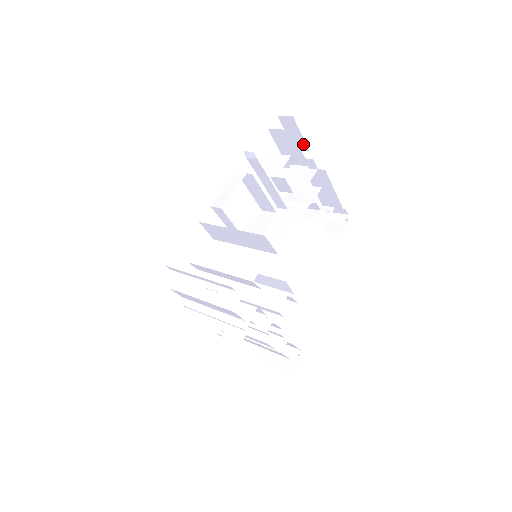
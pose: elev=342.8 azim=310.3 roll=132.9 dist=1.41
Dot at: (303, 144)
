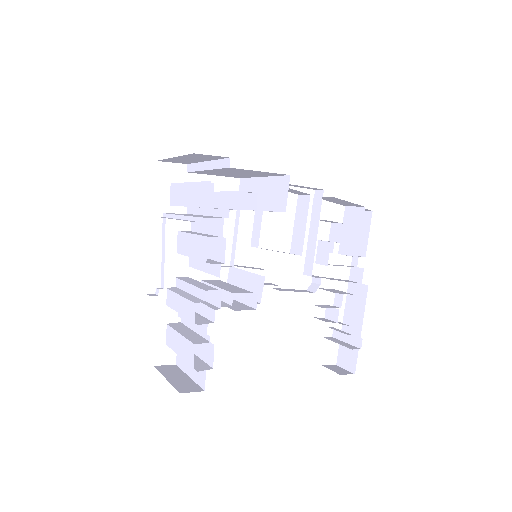
Dot at: (364, 247)
